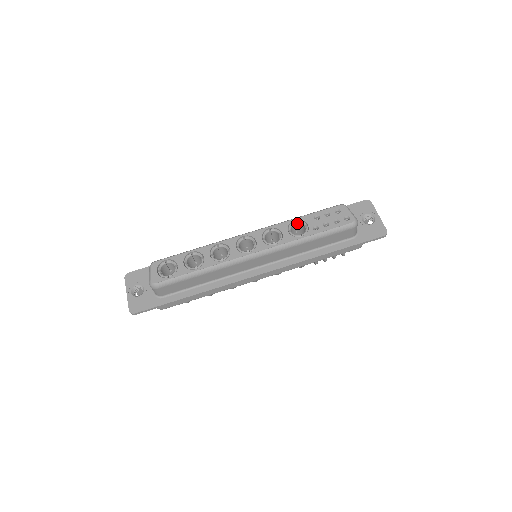
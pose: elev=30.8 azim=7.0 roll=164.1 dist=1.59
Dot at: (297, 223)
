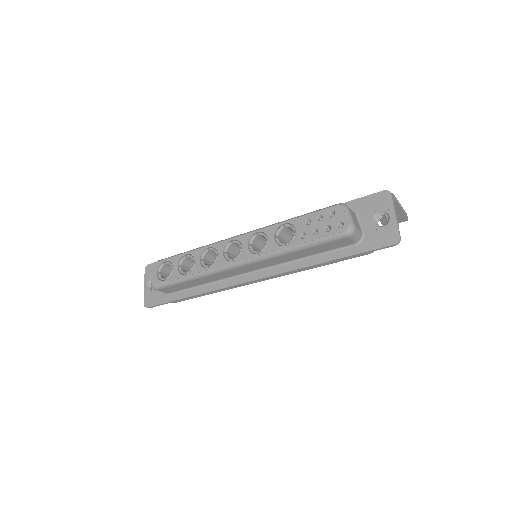
Dot at: (287, 227)
